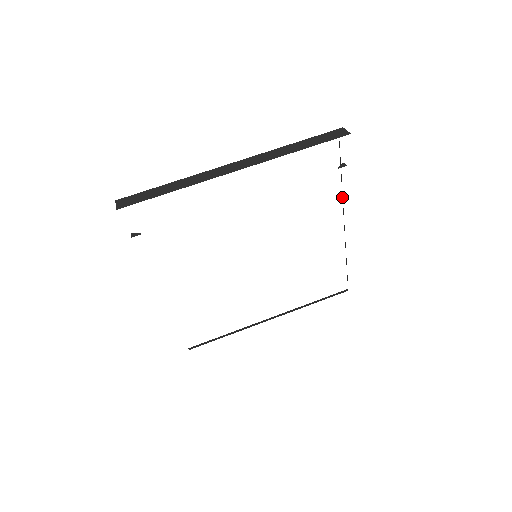
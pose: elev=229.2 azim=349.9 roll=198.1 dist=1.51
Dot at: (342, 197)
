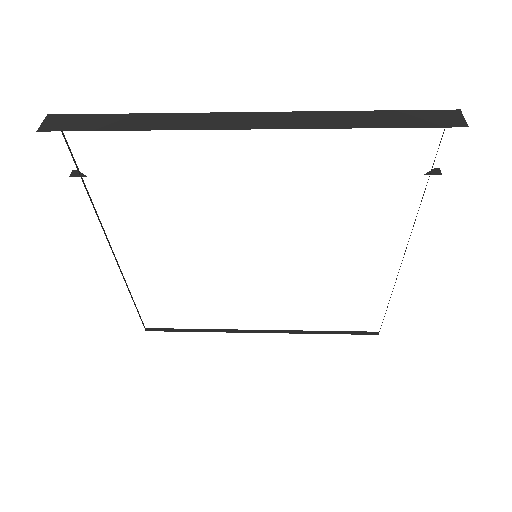
Dot at: occluded
